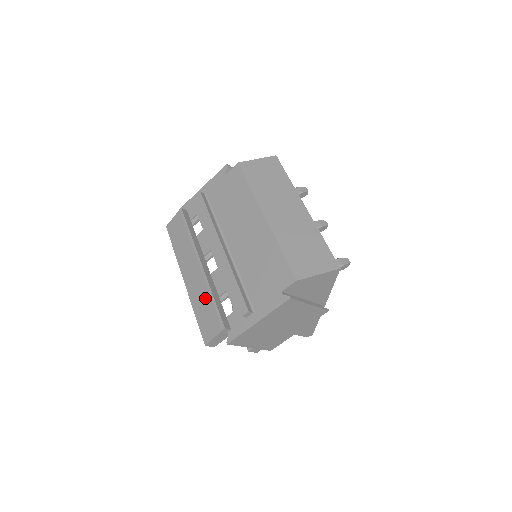
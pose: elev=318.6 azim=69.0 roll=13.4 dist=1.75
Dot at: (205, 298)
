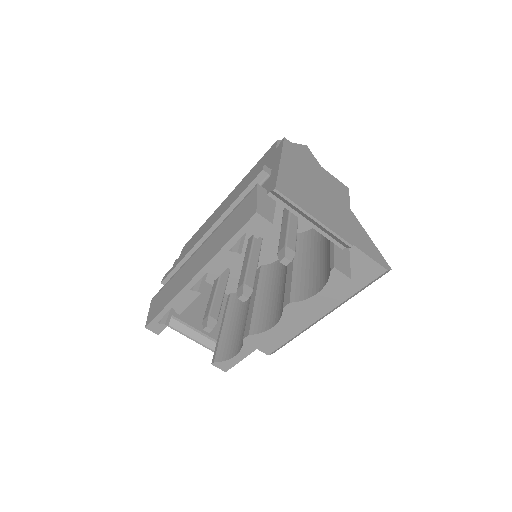
Dot at: (222, 229)
